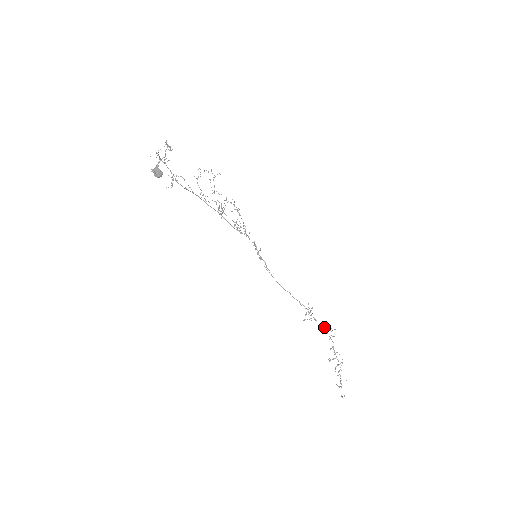
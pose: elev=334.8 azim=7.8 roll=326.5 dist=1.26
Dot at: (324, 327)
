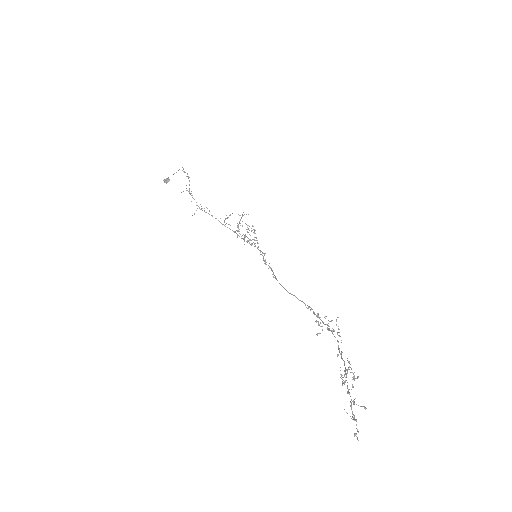
Dot at: (333, 330)
